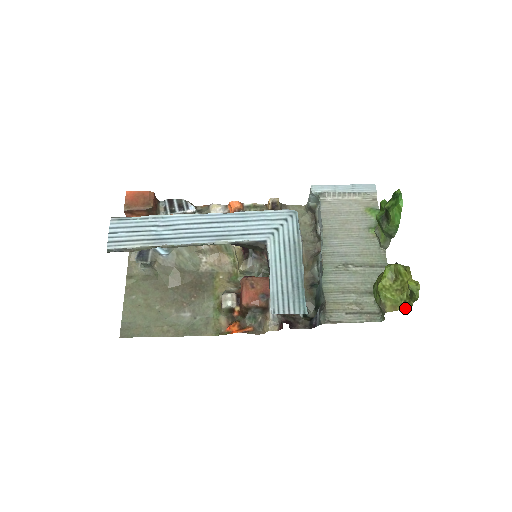
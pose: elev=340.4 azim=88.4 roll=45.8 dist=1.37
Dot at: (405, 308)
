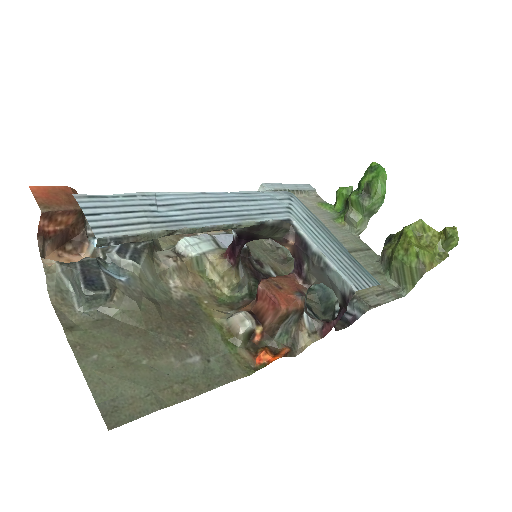
Dot at: occluded
